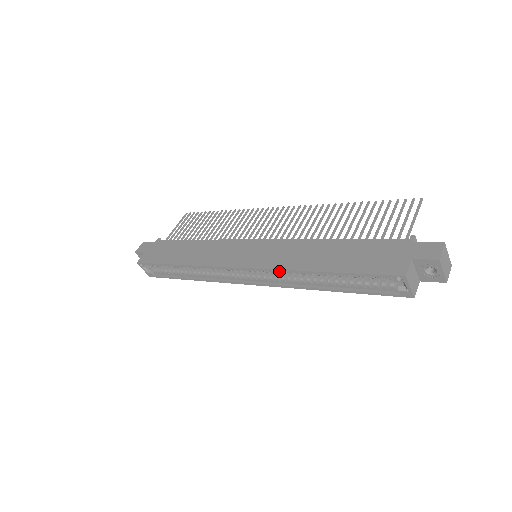
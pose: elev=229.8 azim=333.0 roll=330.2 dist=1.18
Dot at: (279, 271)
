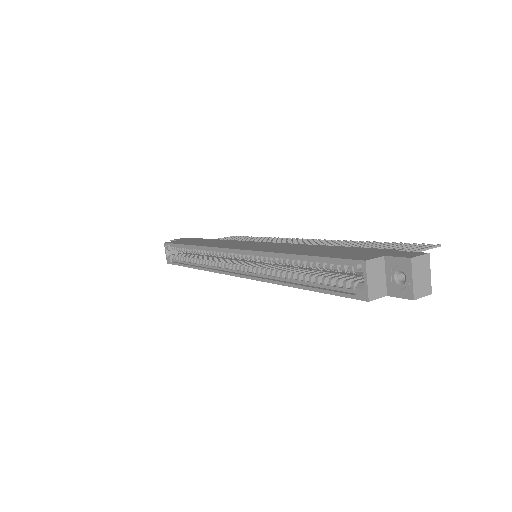
Dot at: (260, 253)
